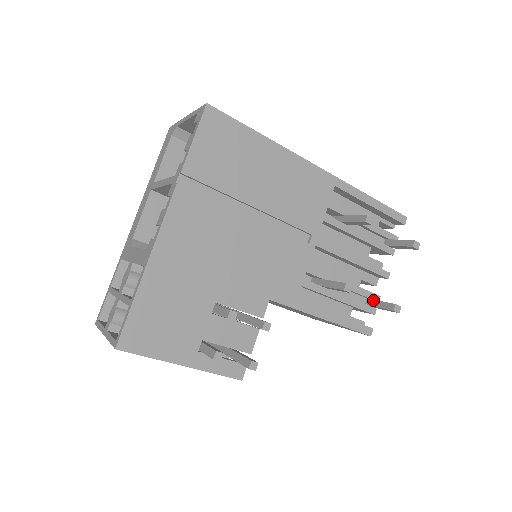
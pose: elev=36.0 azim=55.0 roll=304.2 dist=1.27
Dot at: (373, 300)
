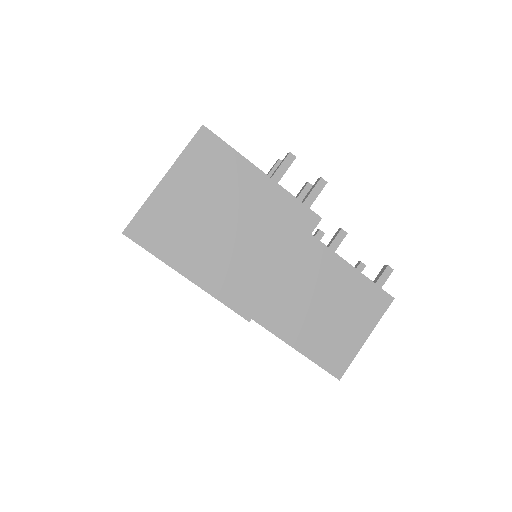
Dot at: occluded
